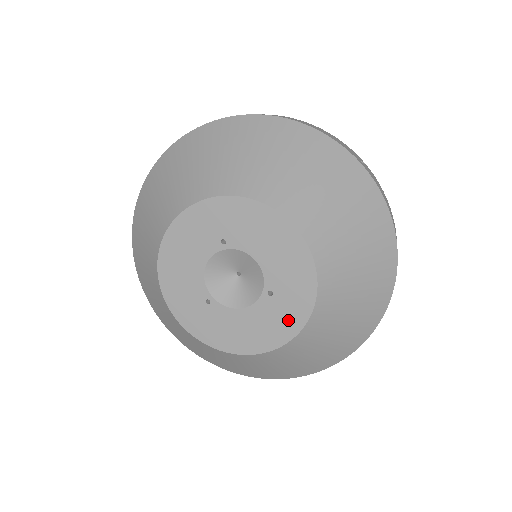
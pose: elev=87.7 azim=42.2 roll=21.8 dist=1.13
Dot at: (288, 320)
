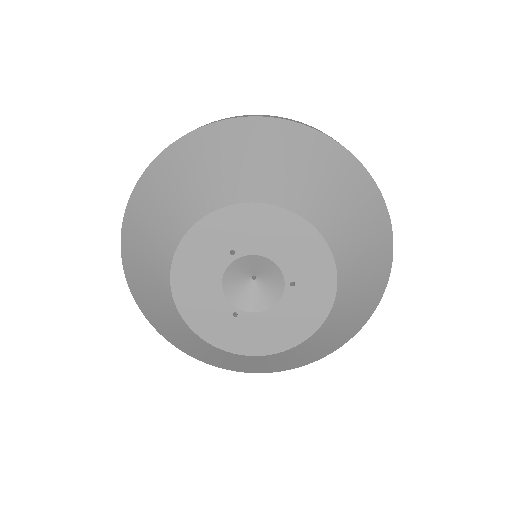
Dot at: (317, 302)
